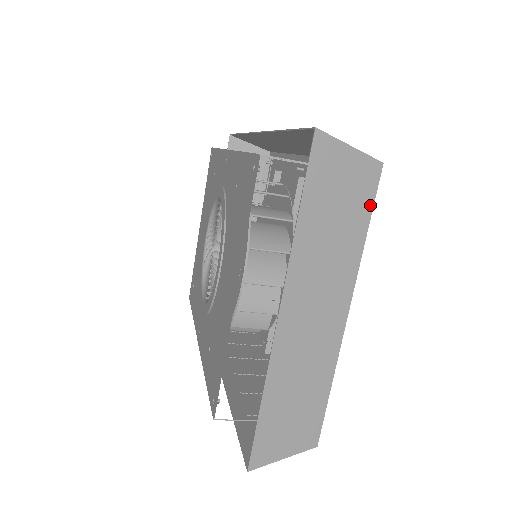
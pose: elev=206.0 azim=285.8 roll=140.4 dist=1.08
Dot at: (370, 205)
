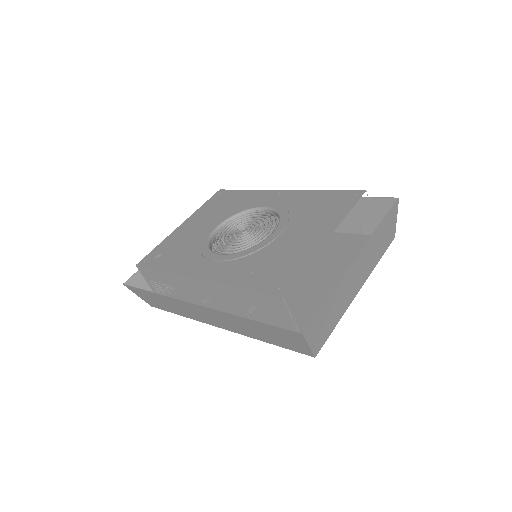
Dot at: (386, 249)
